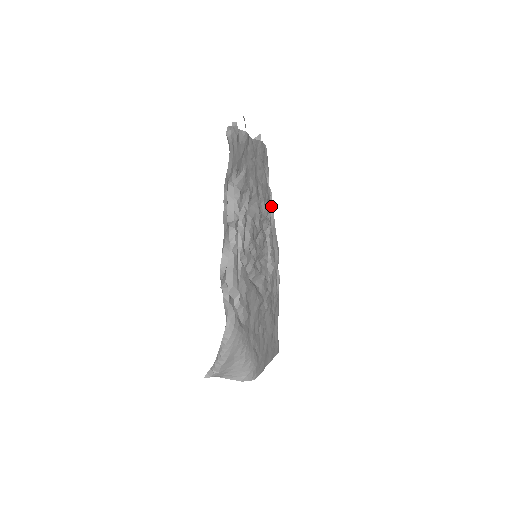
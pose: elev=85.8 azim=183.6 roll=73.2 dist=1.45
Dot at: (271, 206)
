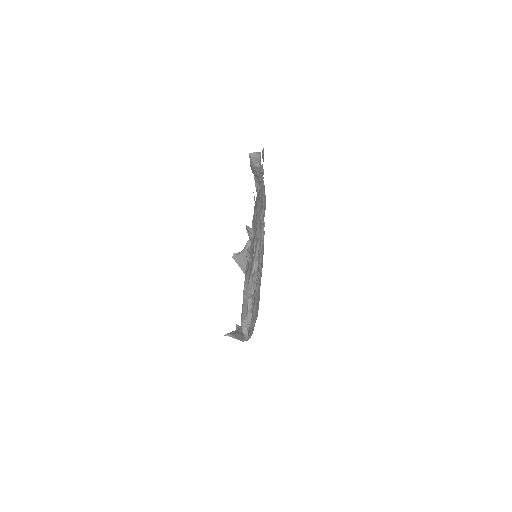
Dot at: (263, 182)
